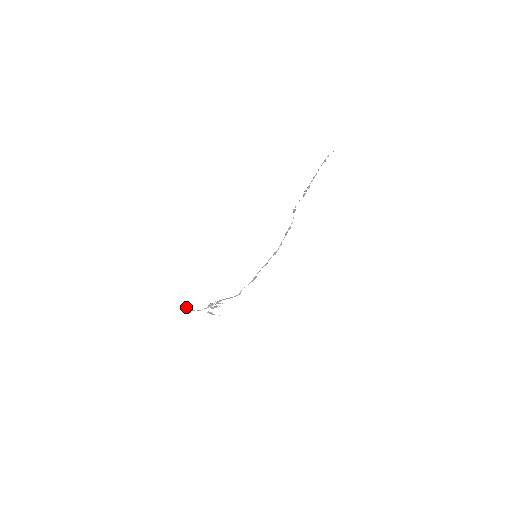
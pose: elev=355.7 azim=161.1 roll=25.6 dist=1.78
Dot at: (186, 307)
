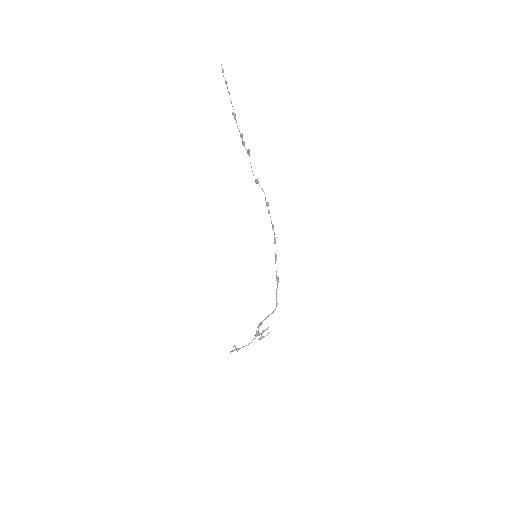
Dot at: (232, 351)
